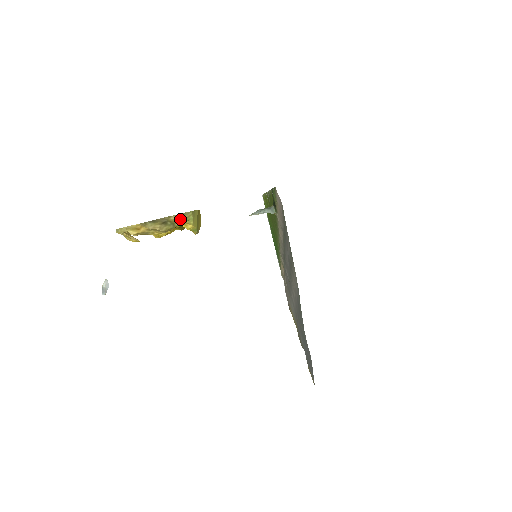
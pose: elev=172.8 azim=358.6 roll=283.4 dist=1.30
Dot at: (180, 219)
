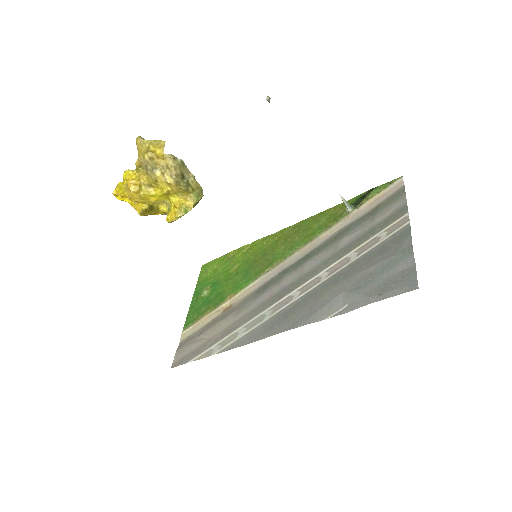
Dot at: (195, 188)
